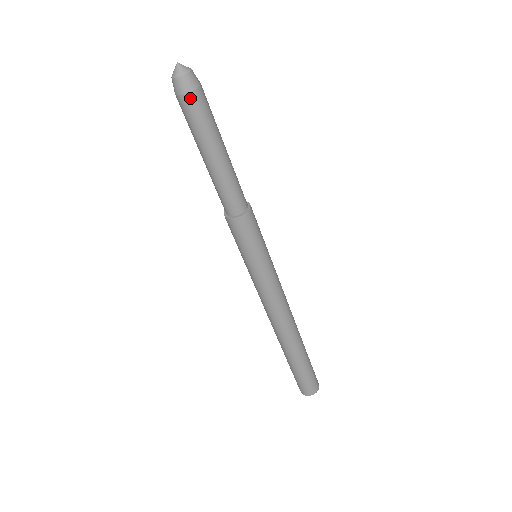
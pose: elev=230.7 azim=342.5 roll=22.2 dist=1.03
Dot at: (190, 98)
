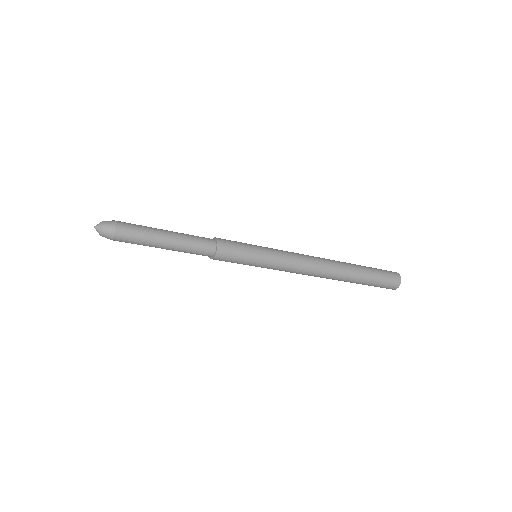
Dot at: (115, 240)
